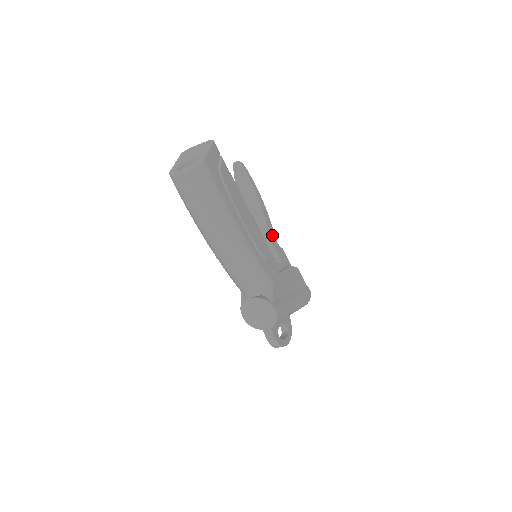
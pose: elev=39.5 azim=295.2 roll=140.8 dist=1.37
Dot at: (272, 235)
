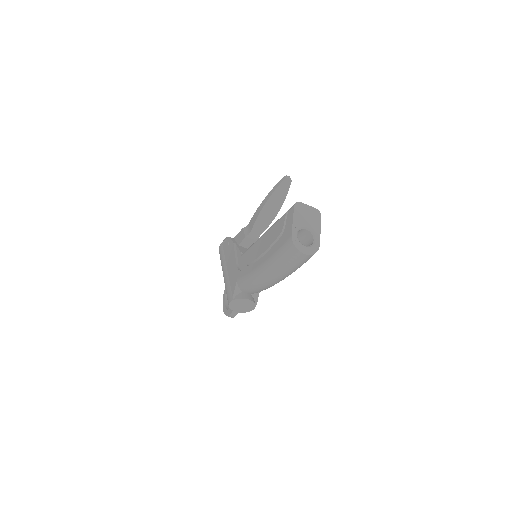
Dot at: occluded
